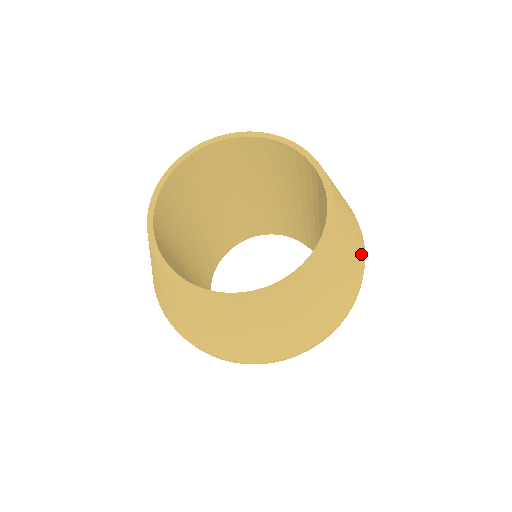
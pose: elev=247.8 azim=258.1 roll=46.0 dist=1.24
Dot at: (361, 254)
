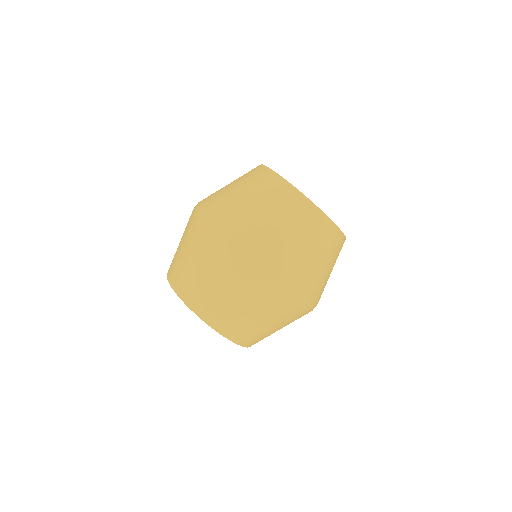
Dot at: (319, 295)
